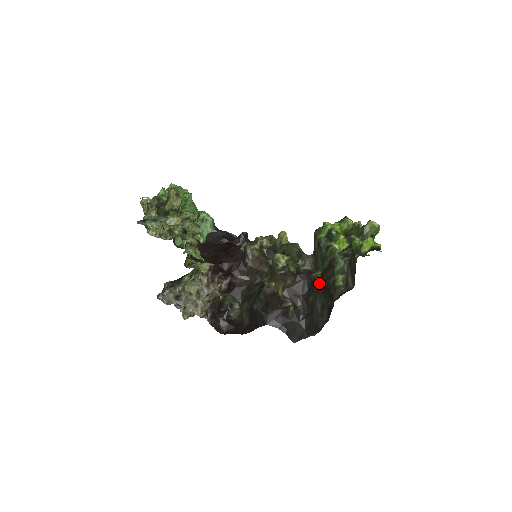
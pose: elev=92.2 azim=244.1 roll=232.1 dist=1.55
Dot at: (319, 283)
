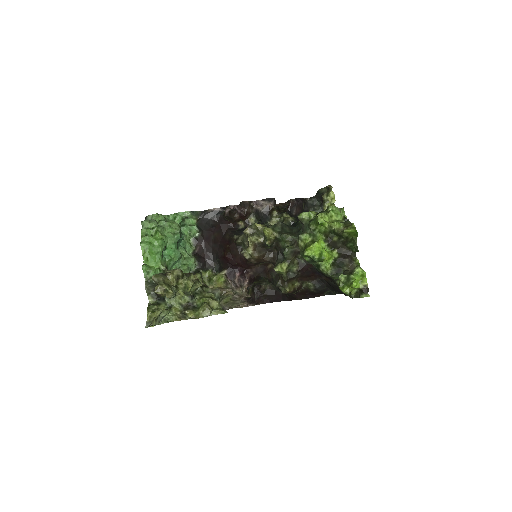
Dot at: occluded
